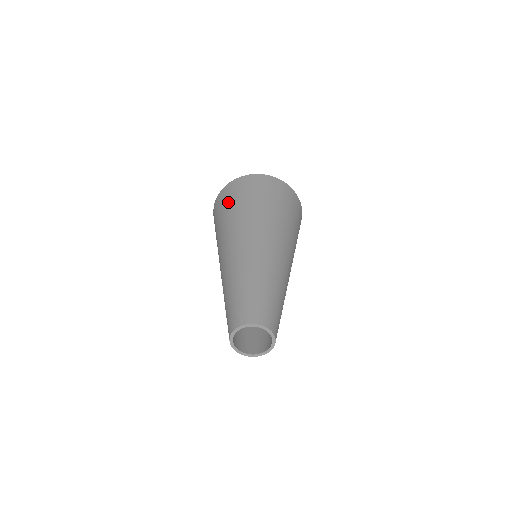
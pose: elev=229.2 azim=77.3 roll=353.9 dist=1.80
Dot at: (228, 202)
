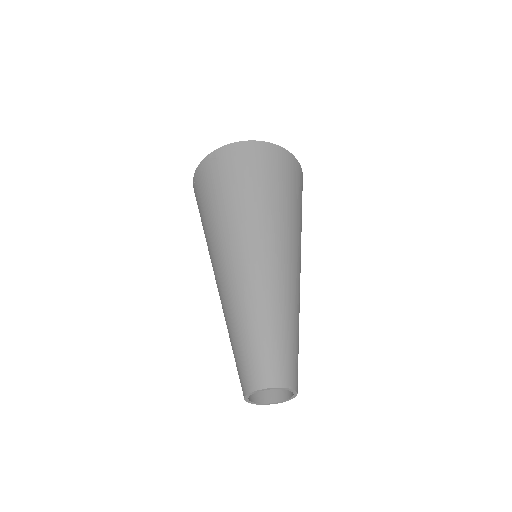
Dot at: (251, 174)
